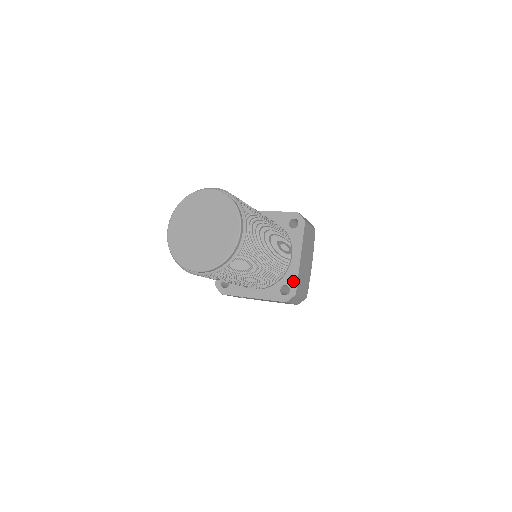
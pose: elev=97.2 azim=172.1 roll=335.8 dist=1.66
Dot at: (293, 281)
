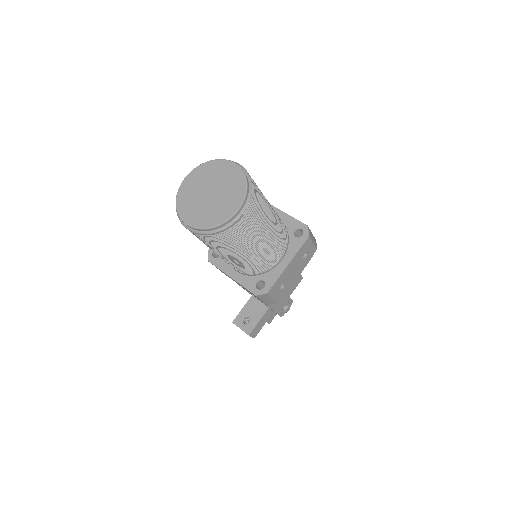
Dot at: (296, 223)
